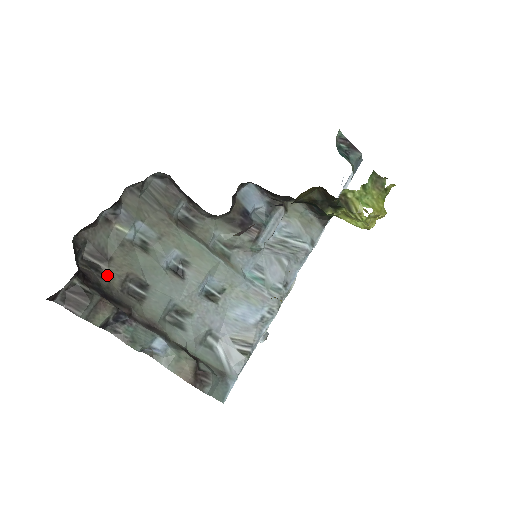
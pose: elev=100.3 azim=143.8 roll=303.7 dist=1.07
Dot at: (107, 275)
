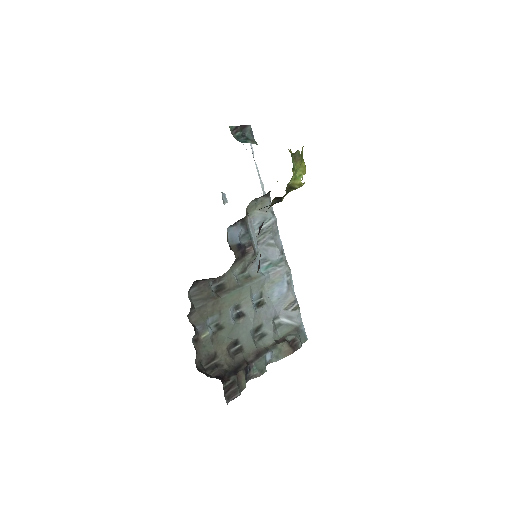
Dot at: (222, 362)
